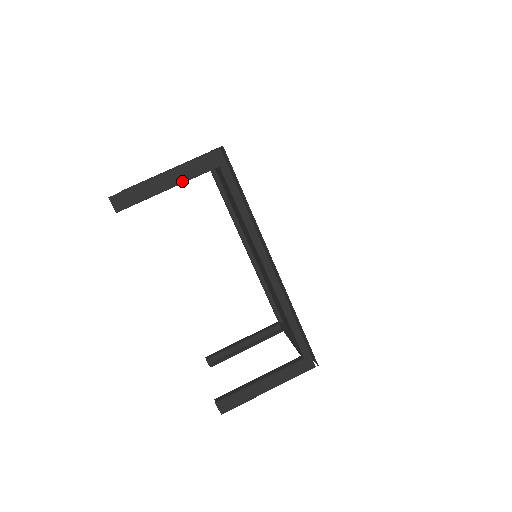
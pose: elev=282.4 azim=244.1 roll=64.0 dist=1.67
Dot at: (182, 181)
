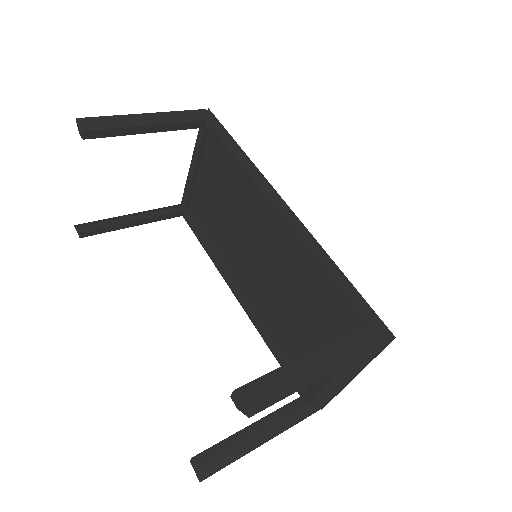
Dot at: (166, 122)
